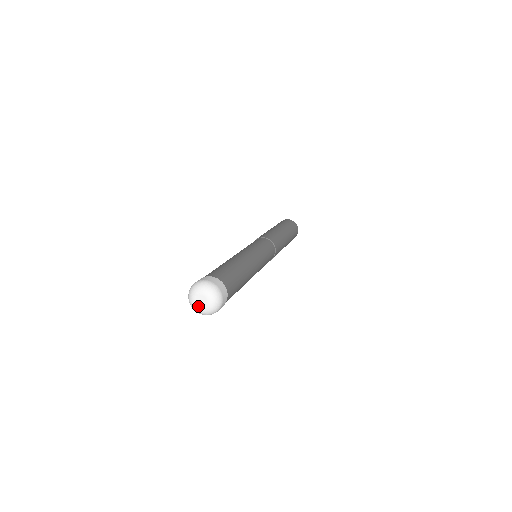
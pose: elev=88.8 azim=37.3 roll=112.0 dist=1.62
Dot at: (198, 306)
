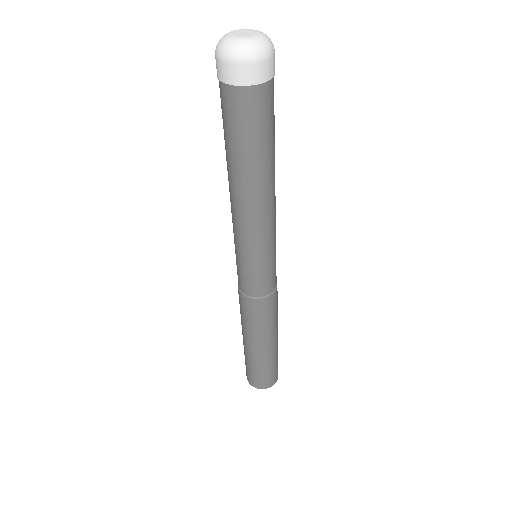
Dot at: (247, 36)
